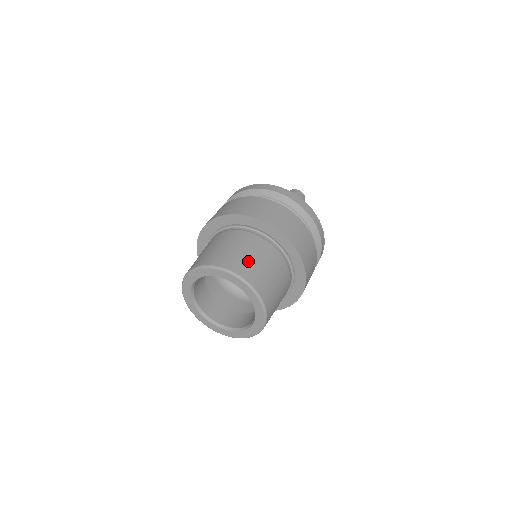
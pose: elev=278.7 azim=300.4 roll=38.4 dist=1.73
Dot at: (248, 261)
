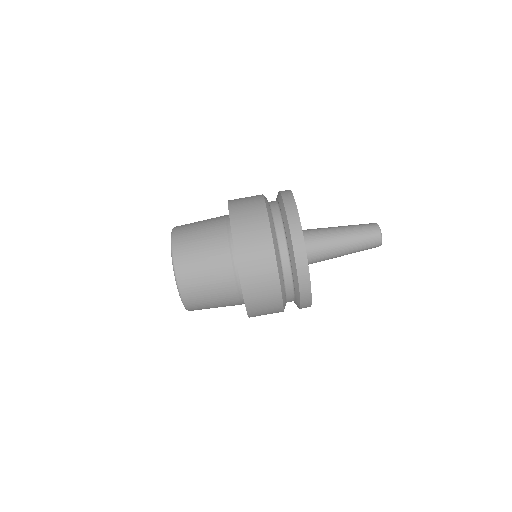
Dot at: (204, 301)
